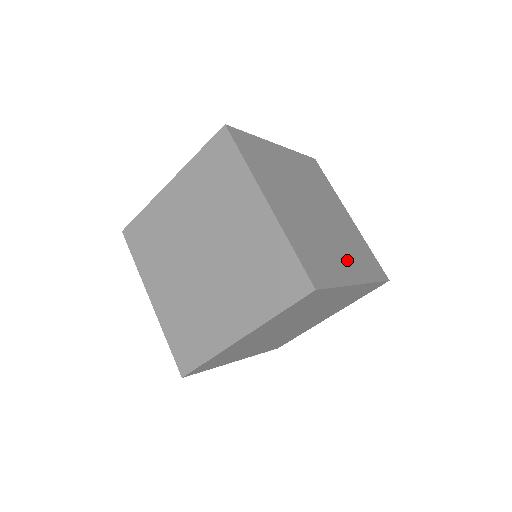
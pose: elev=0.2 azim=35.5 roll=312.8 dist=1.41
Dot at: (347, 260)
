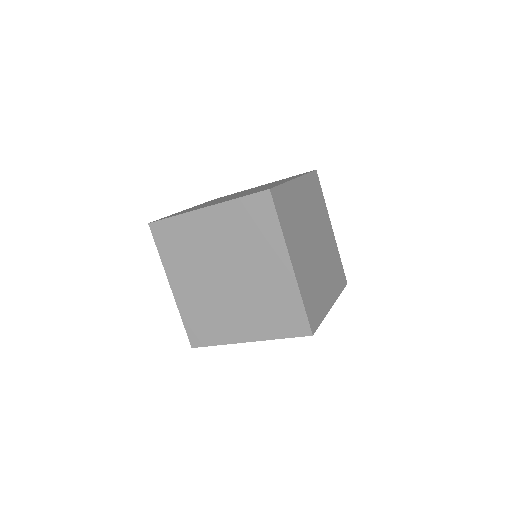
Dot at: (328, 285)
